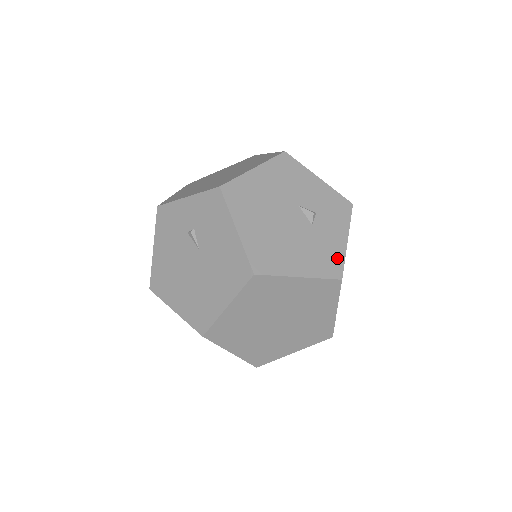
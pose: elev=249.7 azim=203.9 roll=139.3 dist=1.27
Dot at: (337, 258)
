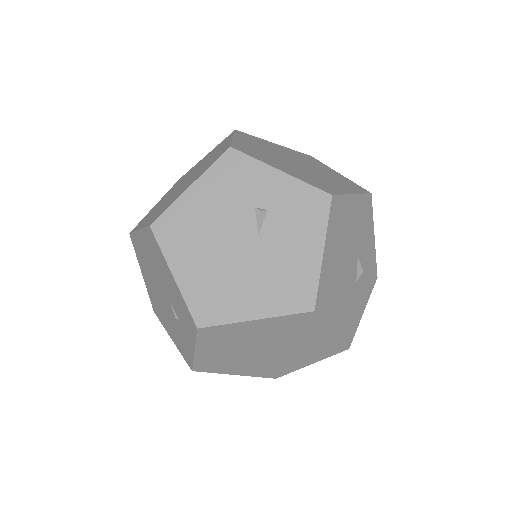
Dot at: (354, 325)
